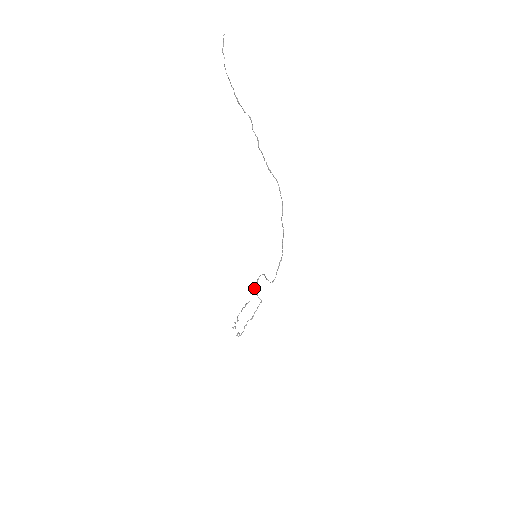
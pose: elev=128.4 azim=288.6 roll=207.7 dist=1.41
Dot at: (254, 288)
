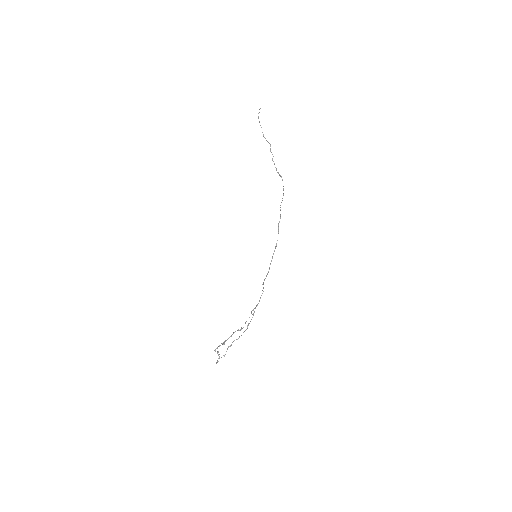
Dot at: (252, 314)
